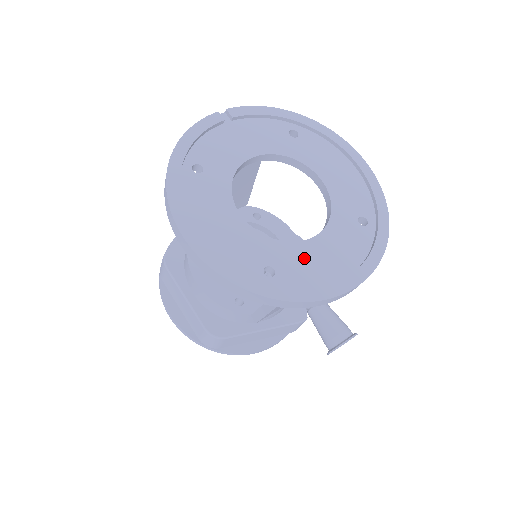
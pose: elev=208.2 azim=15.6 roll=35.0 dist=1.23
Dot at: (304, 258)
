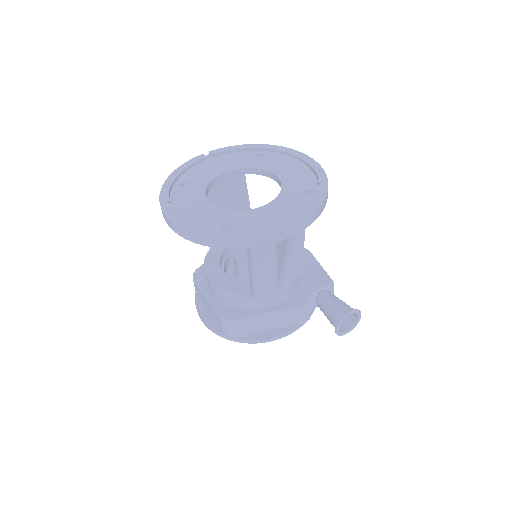
Dot at: (254, 217)
